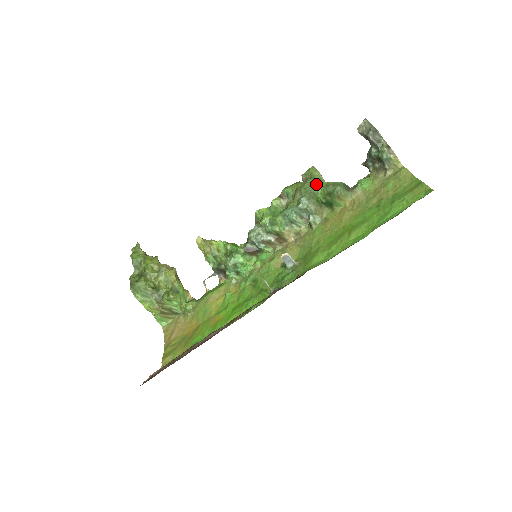
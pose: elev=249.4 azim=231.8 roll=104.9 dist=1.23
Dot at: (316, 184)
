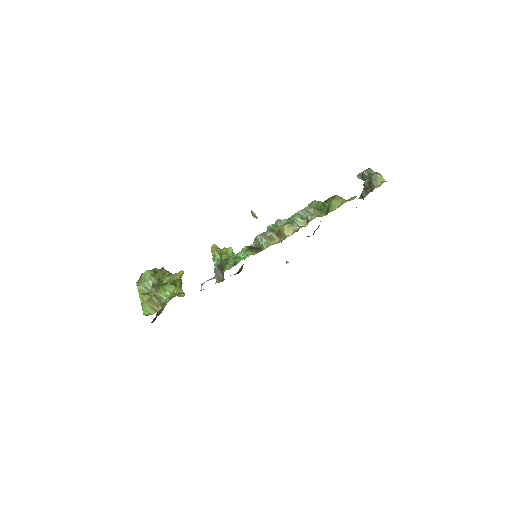
Dot at: (319, 201)
